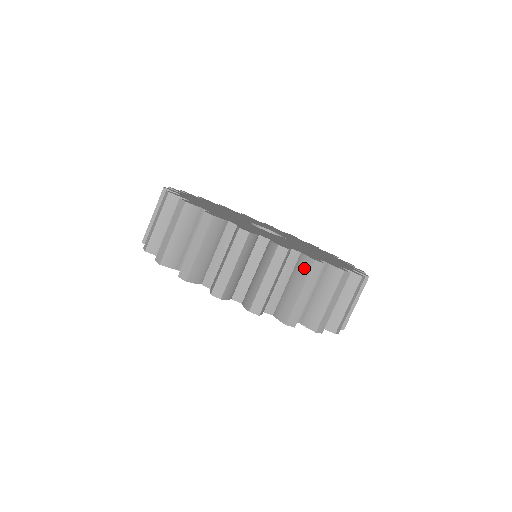
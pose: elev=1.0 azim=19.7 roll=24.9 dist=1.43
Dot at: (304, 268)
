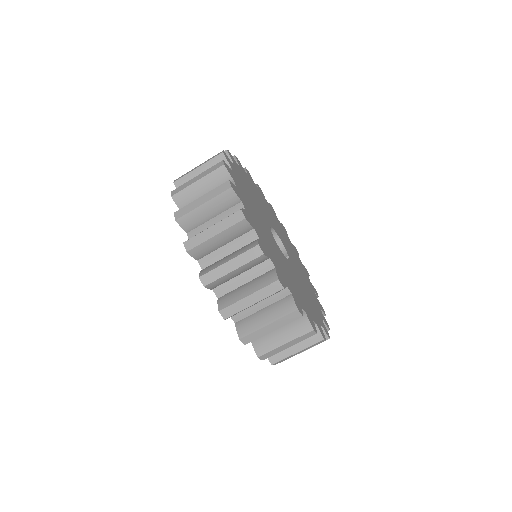
Dot at: (312, 338)
